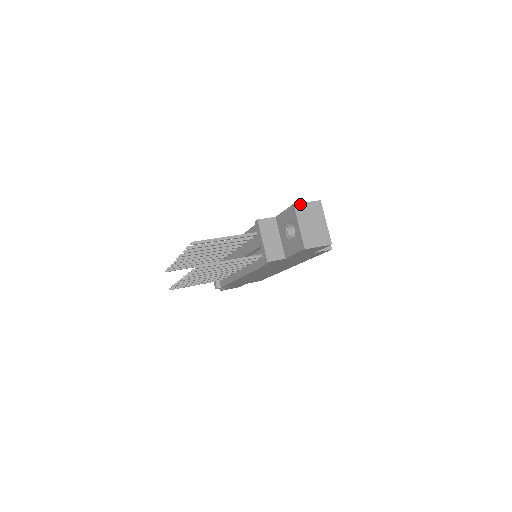
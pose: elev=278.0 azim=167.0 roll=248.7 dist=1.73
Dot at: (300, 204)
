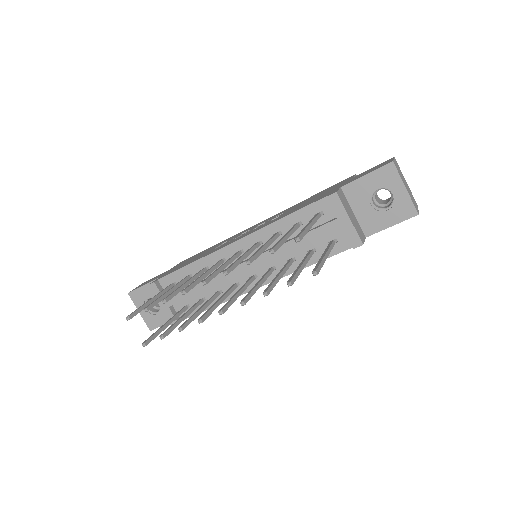
Dot at: (394, 162)
